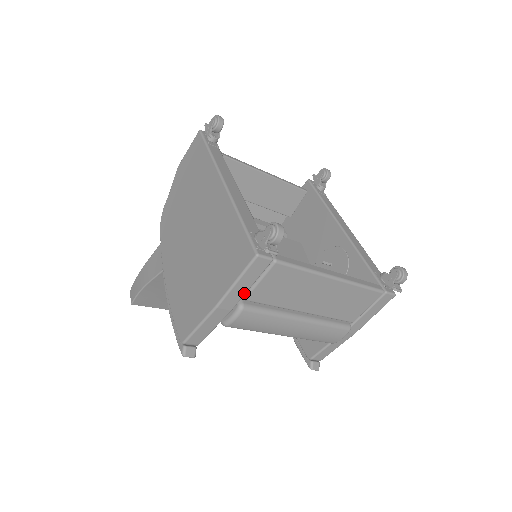
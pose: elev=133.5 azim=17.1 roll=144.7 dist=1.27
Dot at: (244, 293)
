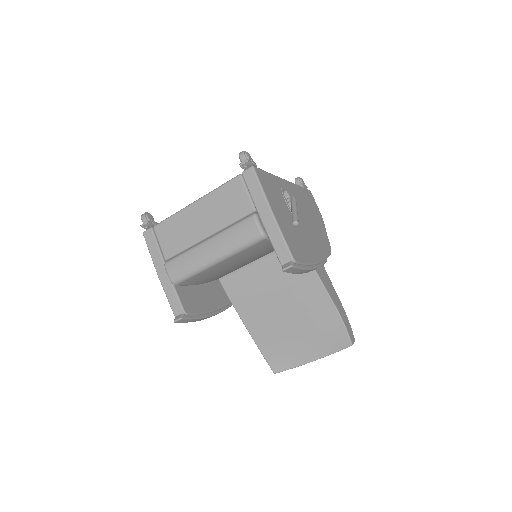
Dot at: (160, 256)
